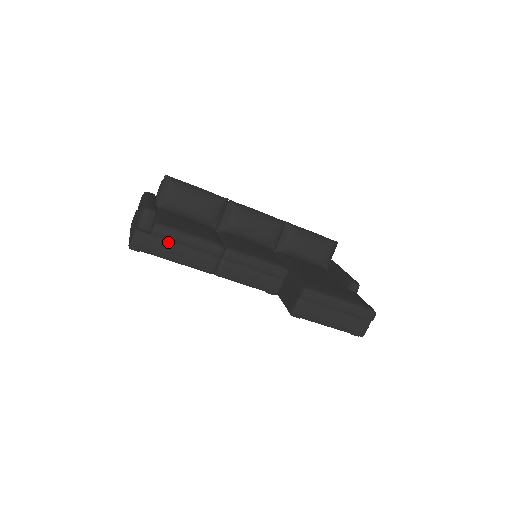
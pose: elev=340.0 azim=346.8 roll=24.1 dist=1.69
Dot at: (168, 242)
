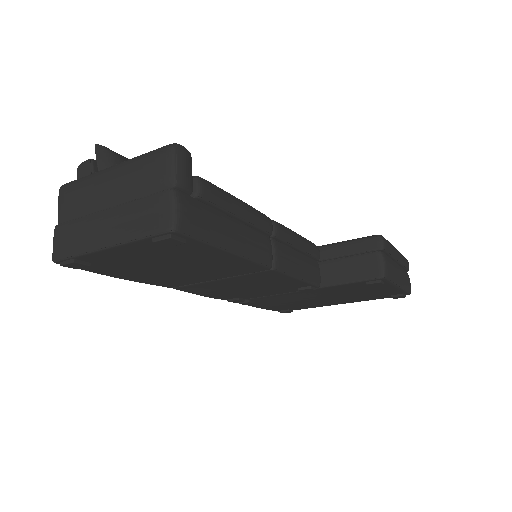
Dot at: (219, 213)
